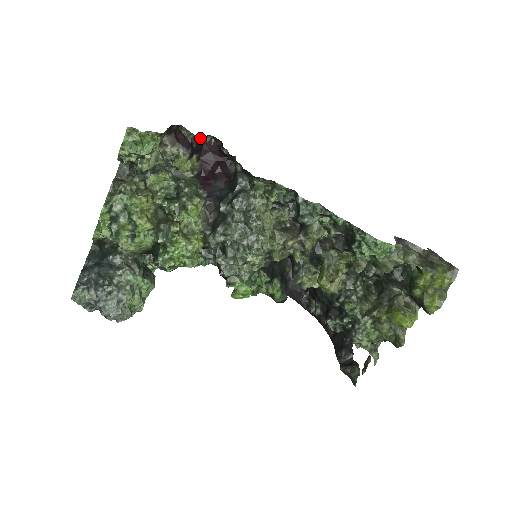
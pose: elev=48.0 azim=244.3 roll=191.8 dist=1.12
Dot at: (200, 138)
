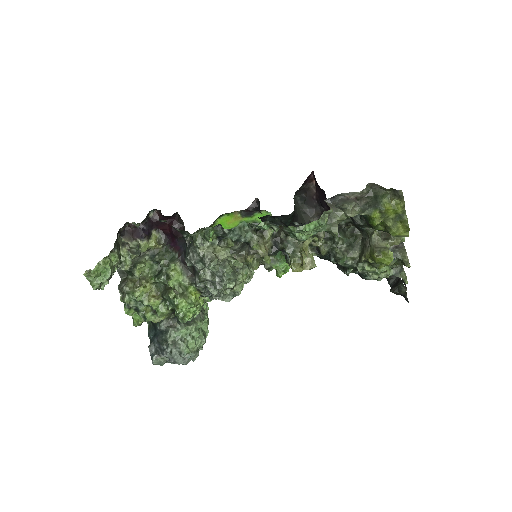
Dot at: (144, 221)
